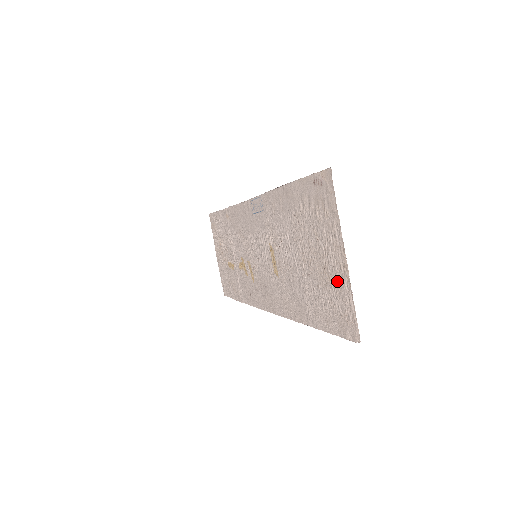
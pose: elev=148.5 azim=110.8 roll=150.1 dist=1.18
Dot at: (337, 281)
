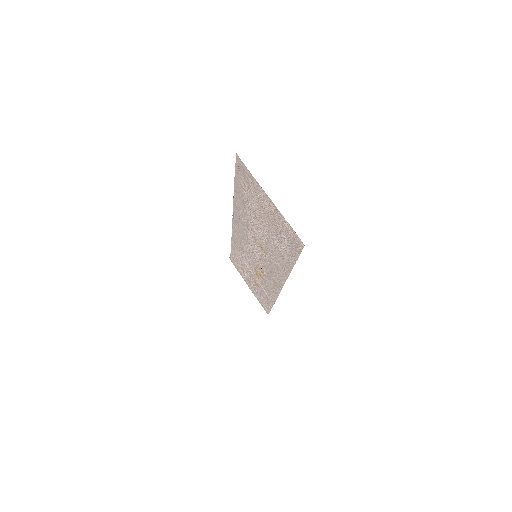
Dot at: (277, 219)
